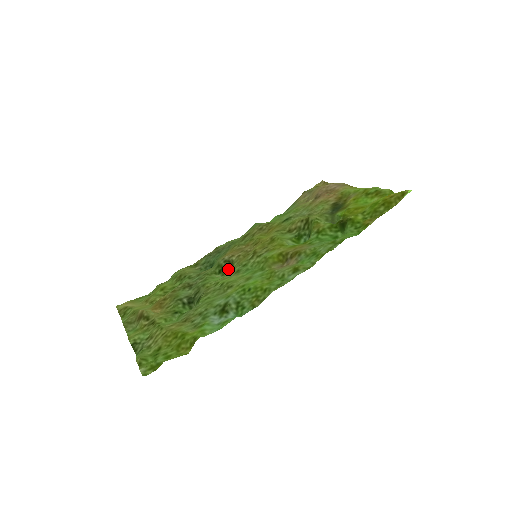
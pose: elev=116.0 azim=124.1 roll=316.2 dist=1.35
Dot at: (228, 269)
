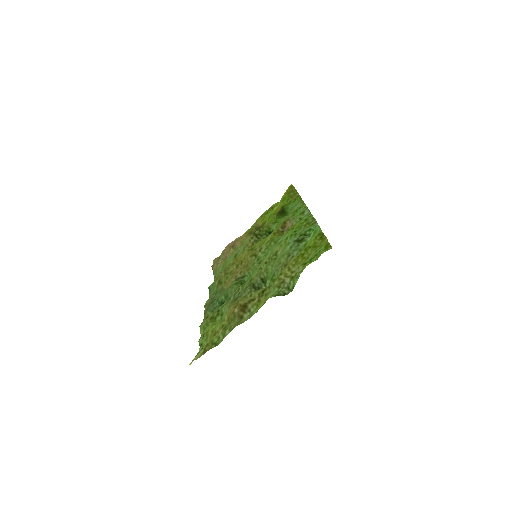
Dot at: (245, 280)
